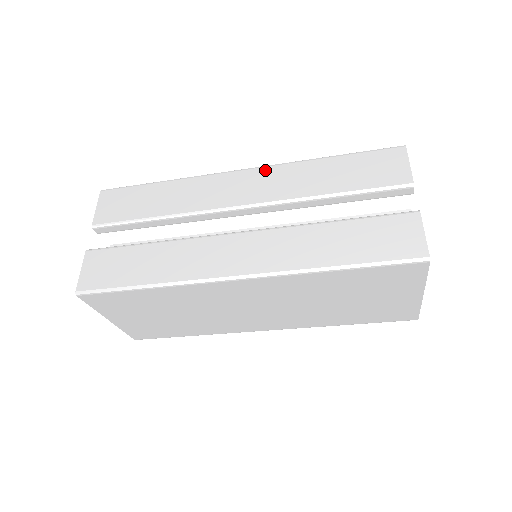
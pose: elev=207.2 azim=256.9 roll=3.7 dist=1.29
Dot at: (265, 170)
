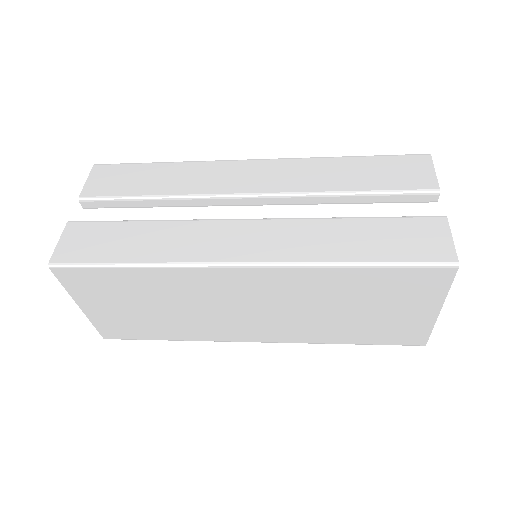
Dot at: (279, 162)
